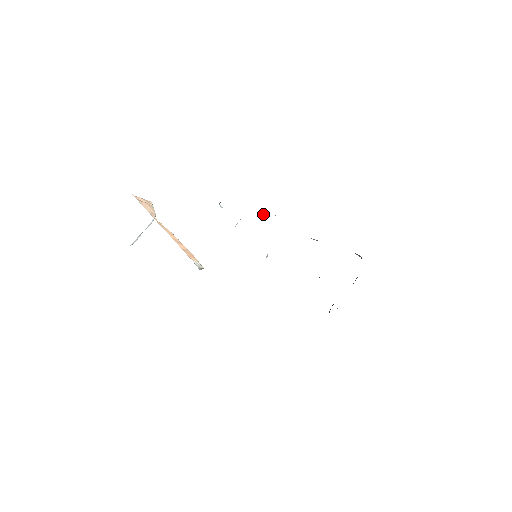
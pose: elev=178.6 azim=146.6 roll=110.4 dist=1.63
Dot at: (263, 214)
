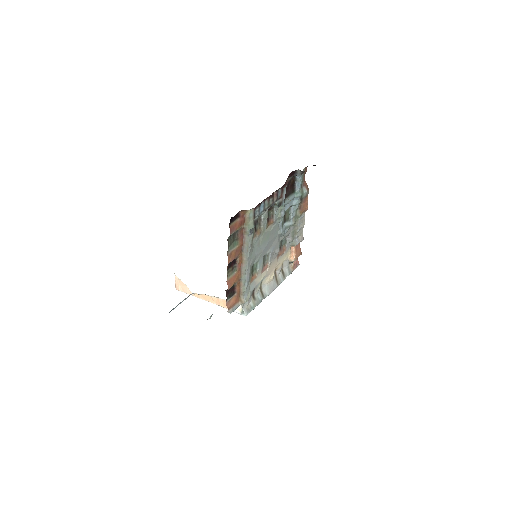
Dot at: (293, 260)
